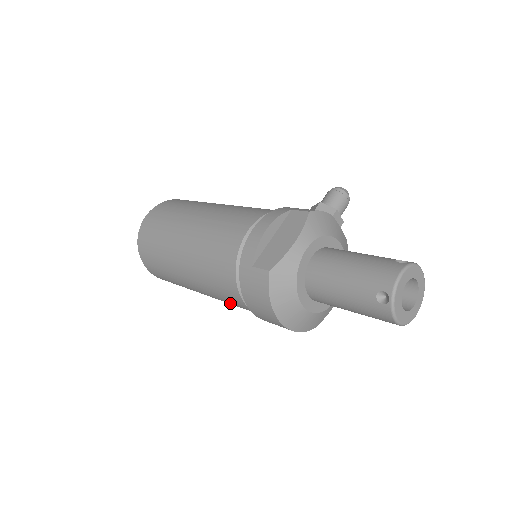
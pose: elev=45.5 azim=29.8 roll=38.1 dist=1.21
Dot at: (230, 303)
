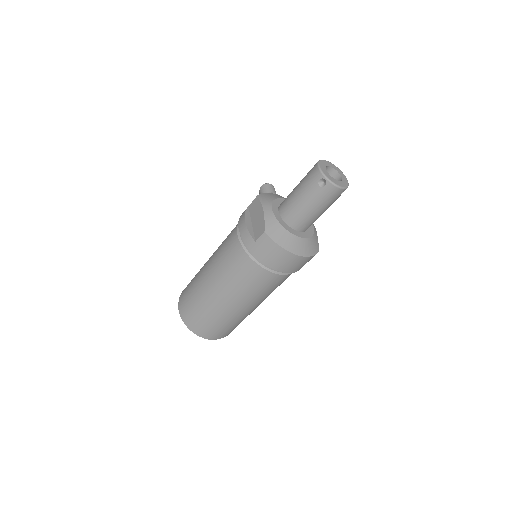
Dot at: (266, 289)
